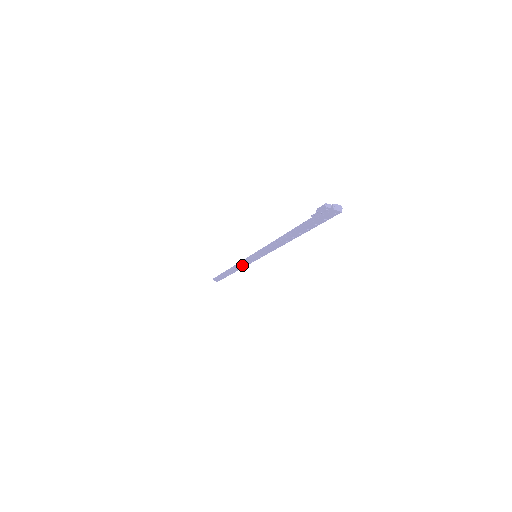
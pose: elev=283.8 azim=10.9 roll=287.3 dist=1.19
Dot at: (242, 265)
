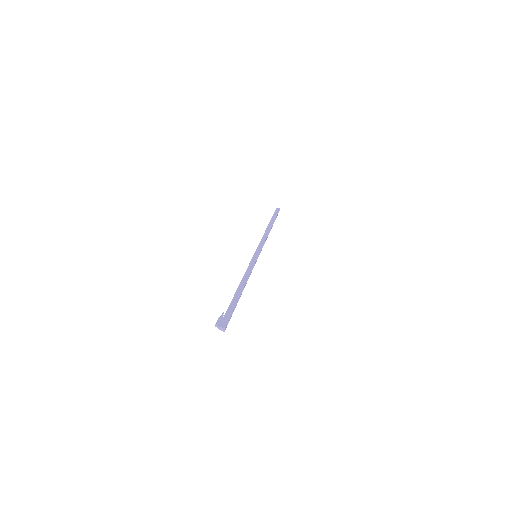
Dot at: occluded
